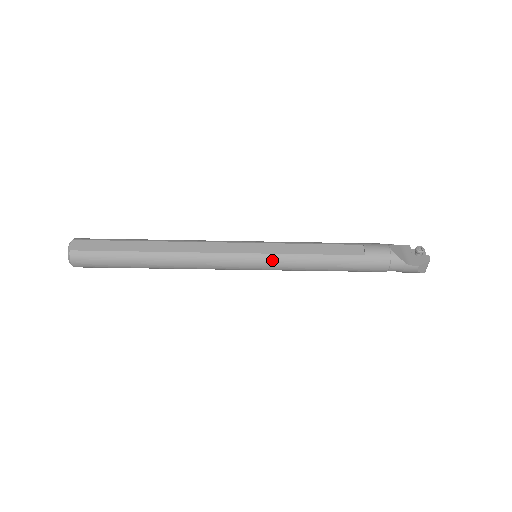
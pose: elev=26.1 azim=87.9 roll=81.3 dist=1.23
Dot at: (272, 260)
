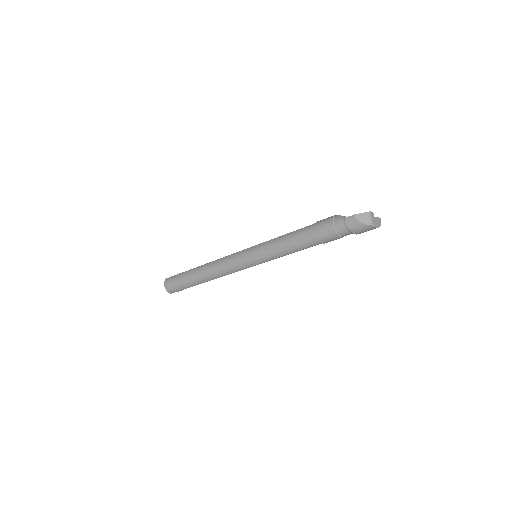
Dot at: (258, 247)
